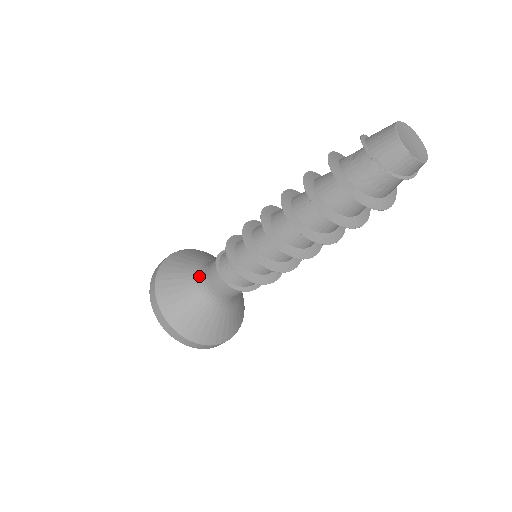
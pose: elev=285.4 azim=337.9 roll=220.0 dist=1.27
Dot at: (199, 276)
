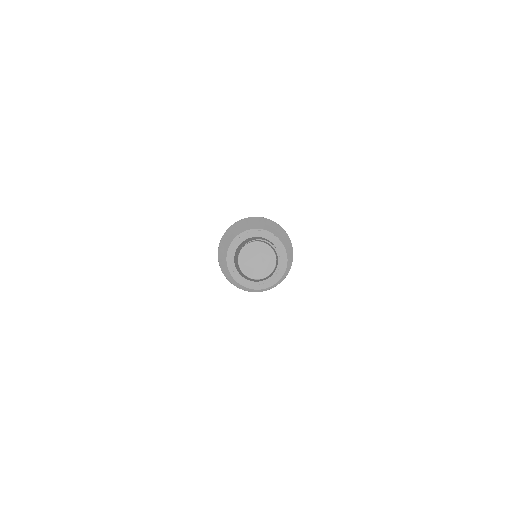
Dot at: occluded
